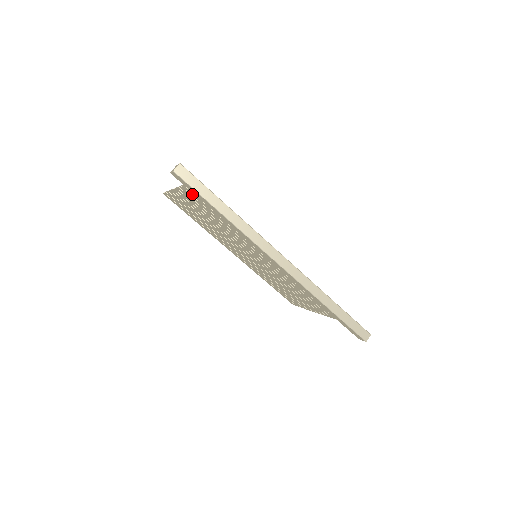
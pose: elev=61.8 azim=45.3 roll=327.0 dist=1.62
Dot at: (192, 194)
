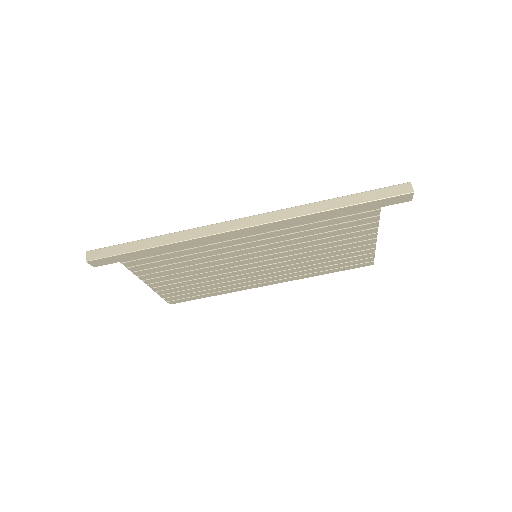
Dot at: (142, 268)
